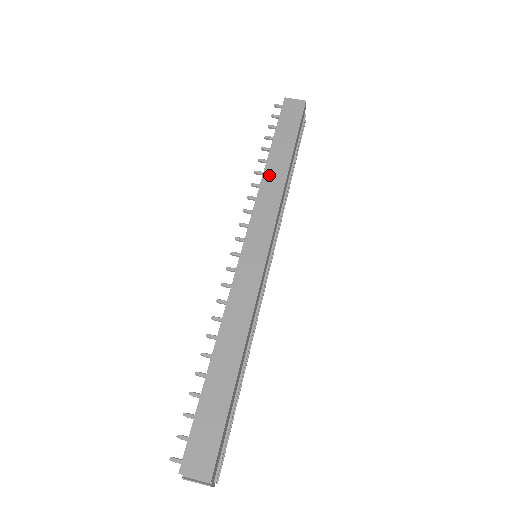
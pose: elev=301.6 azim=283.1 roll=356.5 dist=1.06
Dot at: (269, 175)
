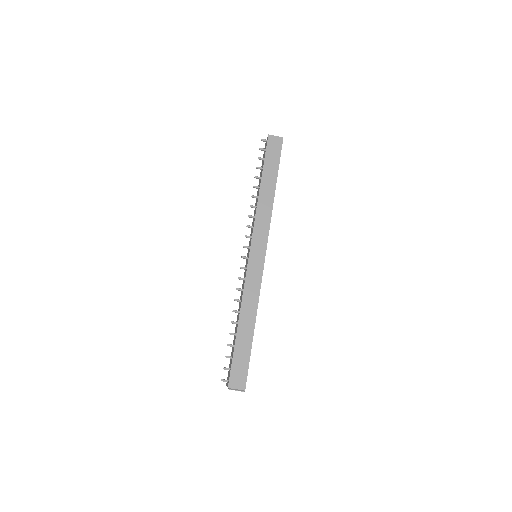
Dot at: (262, 200)
